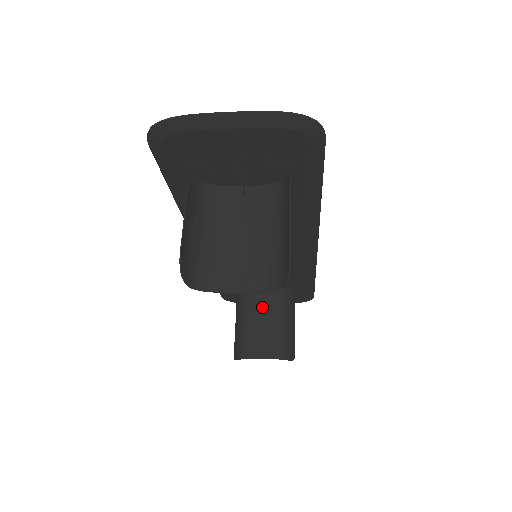
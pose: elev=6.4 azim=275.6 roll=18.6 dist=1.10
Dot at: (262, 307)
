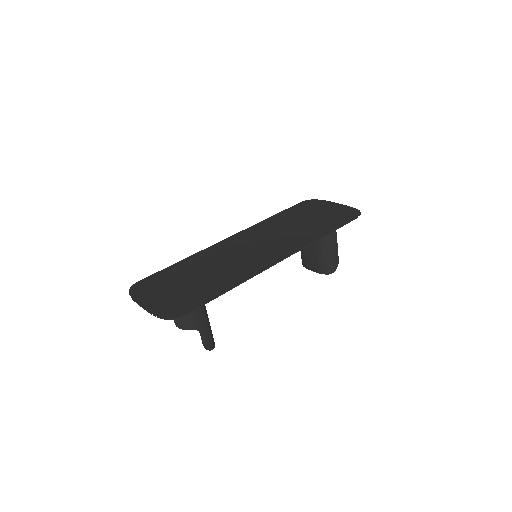
Dot at: occluded
